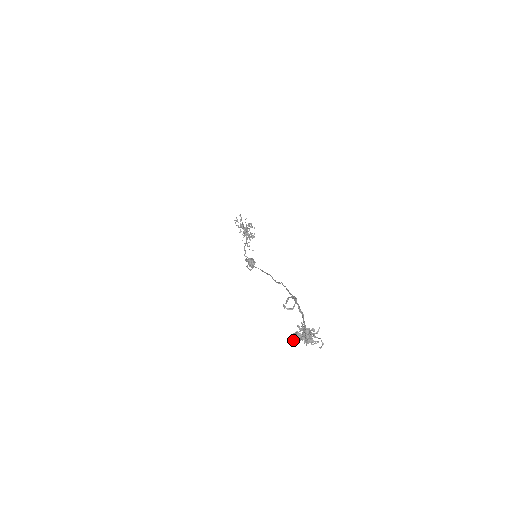
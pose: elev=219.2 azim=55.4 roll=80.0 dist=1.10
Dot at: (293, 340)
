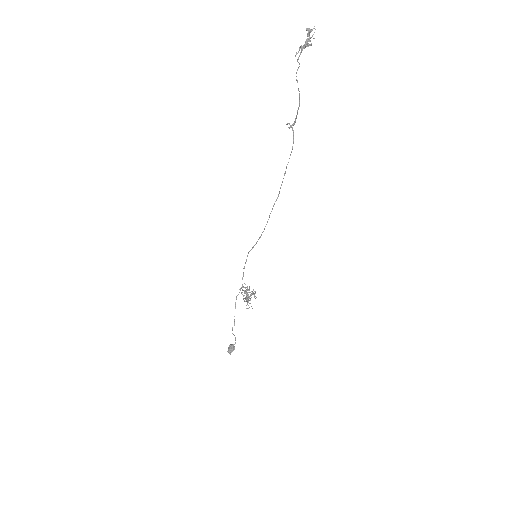
Dot at: (298, 52)
